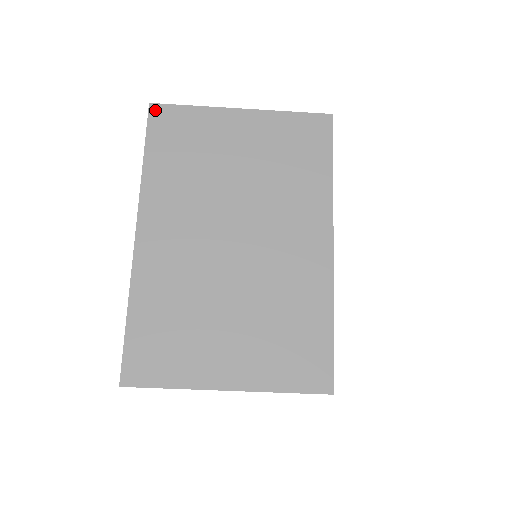
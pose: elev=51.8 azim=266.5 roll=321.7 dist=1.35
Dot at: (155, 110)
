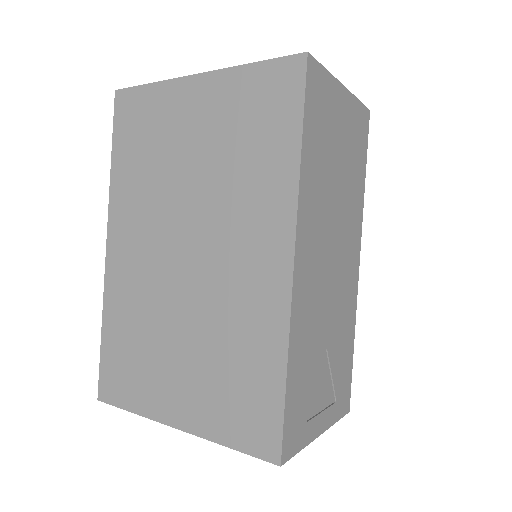
Dot at: (120, 98)
